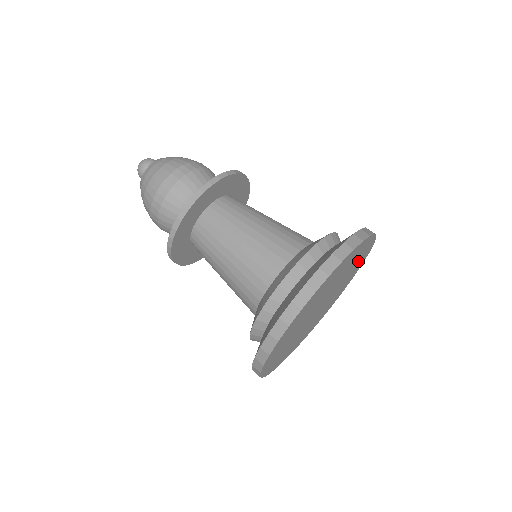
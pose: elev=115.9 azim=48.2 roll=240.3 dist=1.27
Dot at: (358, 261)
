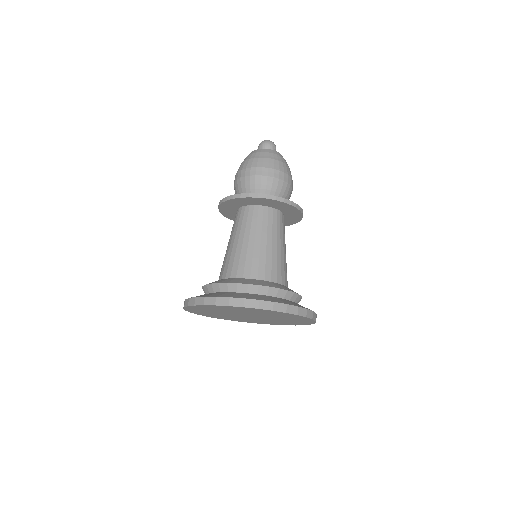
Dot at: (291, 317)
